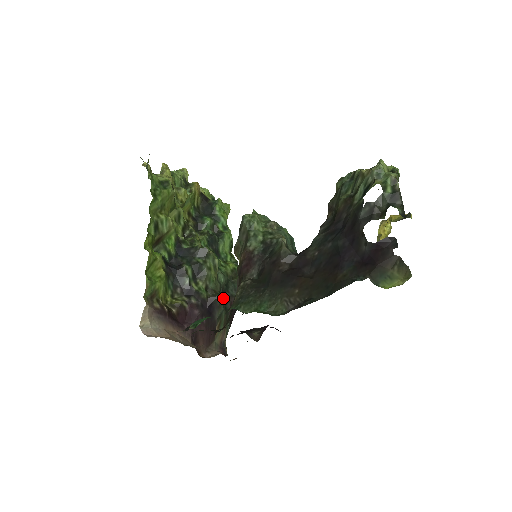
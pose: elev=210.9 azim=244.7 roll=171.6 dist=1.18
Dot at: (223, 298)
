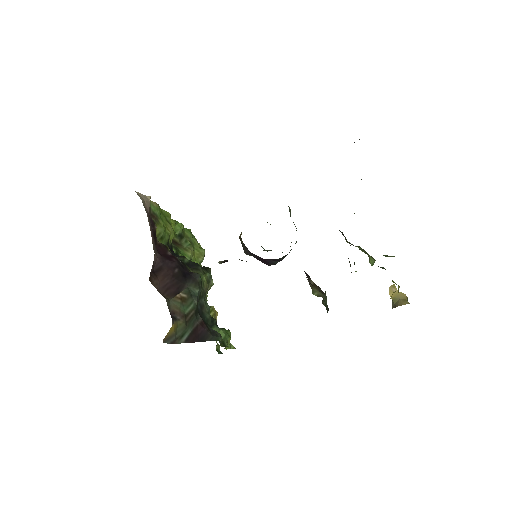
Dot at: (198, 312)
